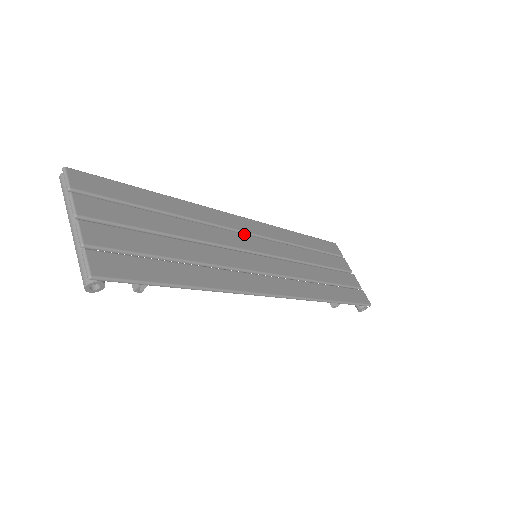
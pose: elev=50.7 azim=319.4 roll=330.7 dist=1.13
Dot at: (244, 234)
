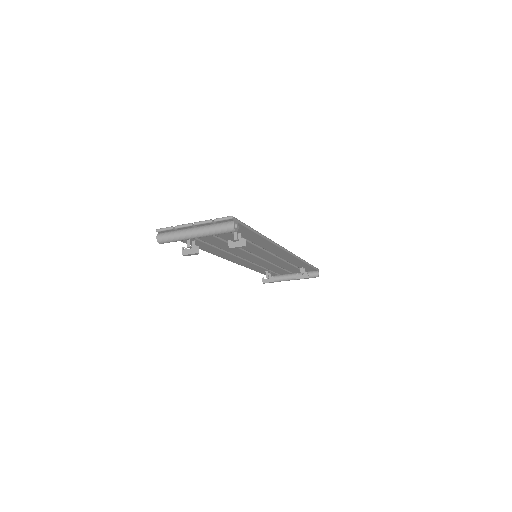
Dot at: occluded
